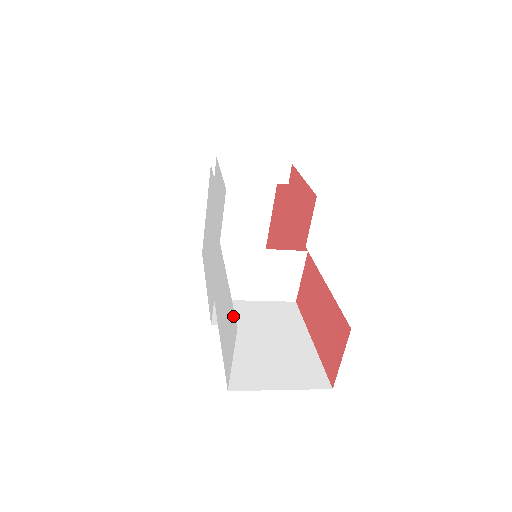
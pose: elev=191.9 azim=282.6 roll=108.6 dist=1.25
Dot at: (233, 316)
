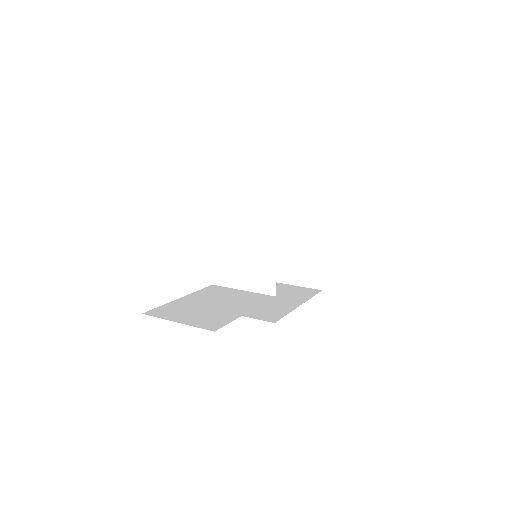
Dot at: occluded
